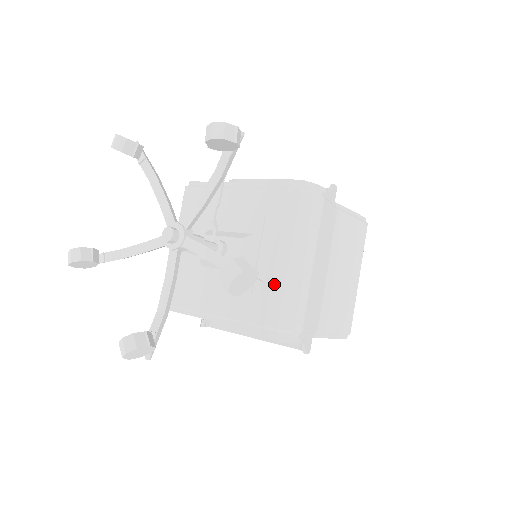
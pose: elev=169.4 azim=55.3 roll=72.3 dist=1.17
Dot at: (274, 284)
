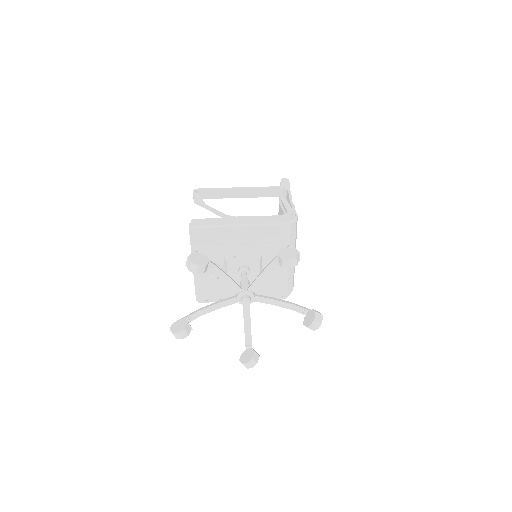
Dot at: (282, 276)
